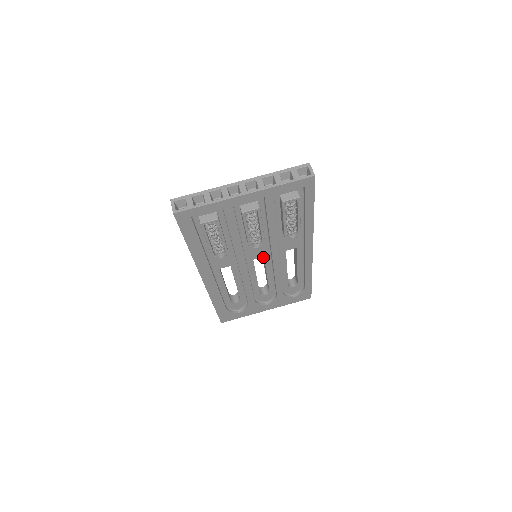
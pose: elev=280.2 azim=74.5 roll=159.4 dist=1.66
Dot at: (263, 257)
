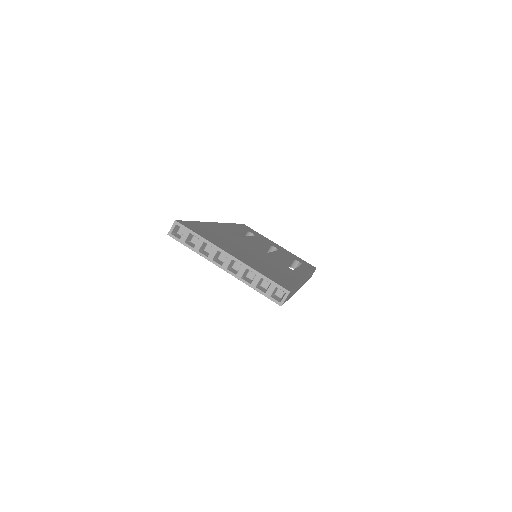
Dot at: occluded
